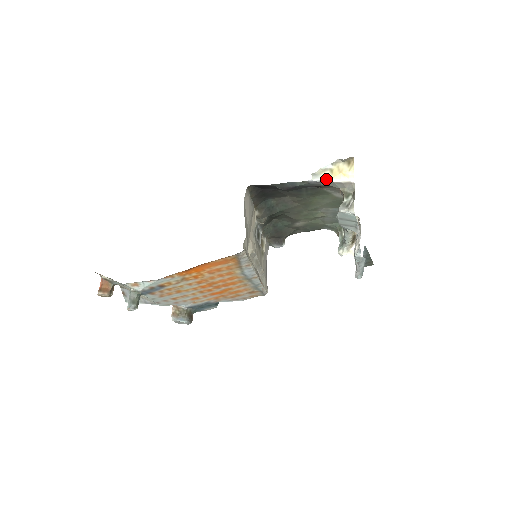
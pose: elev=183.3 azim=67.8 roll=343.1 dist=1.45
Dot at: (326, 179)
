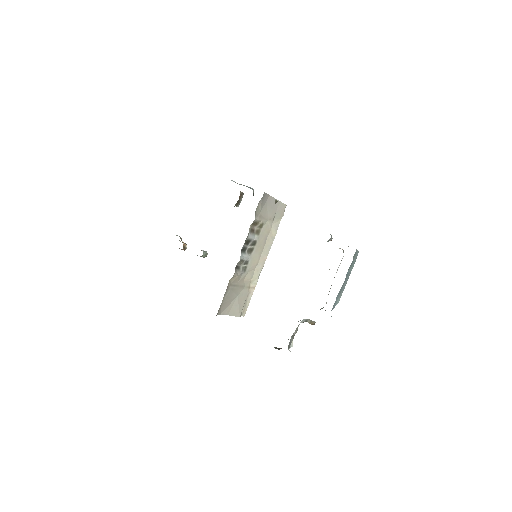
Dot at: occluded
